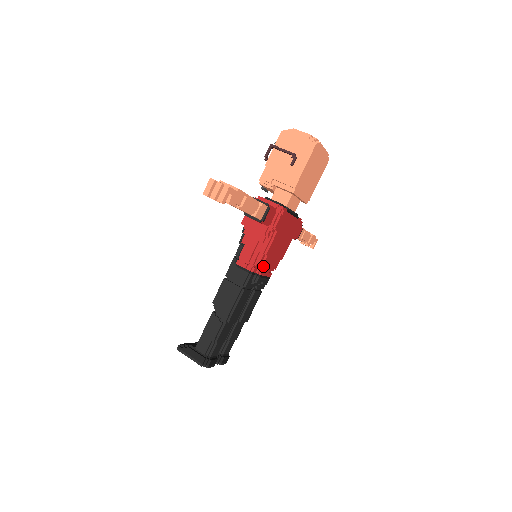
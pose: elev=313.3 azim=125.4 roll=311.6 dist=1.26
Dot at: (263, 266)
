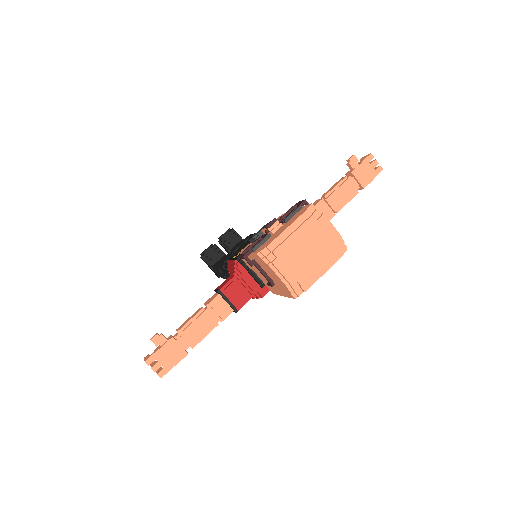
Dot at: occluded
